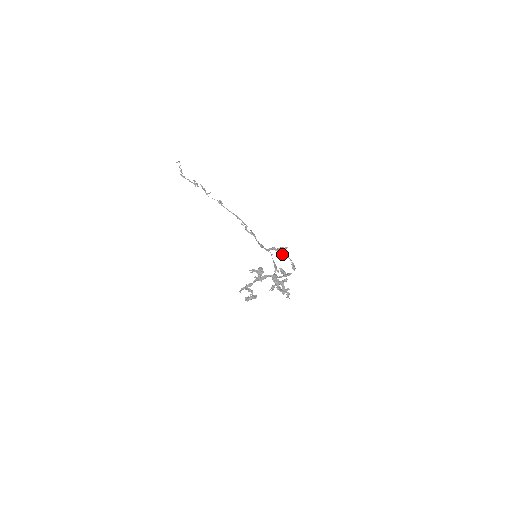
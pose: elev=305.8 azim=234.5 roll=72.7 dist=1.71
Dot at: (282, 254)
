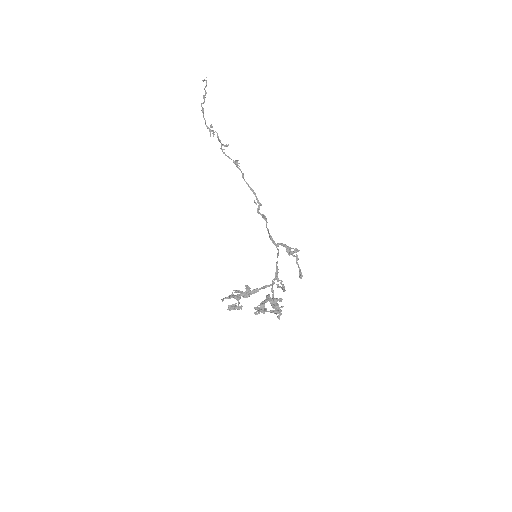
Dot at: (292, 254)
